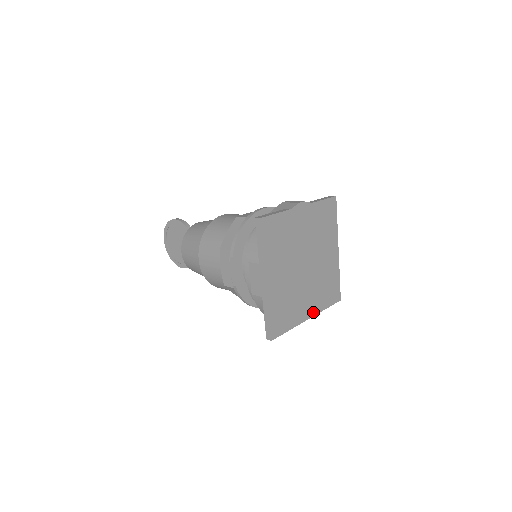
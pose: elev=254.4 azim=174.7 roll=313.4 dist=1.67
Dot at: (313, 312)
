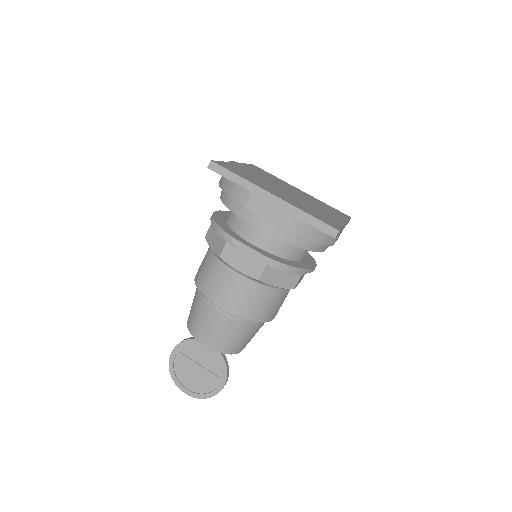
Dot at: (342, 220)
